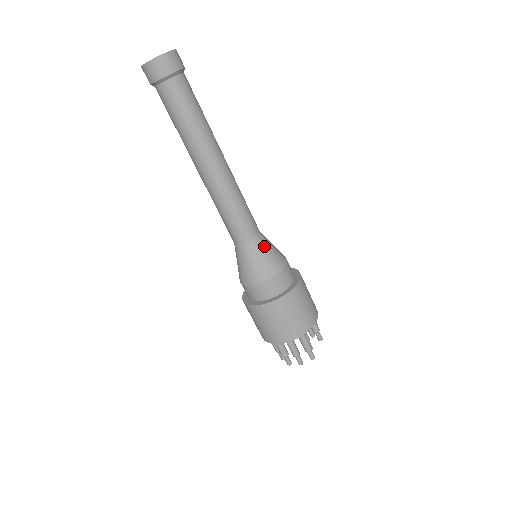
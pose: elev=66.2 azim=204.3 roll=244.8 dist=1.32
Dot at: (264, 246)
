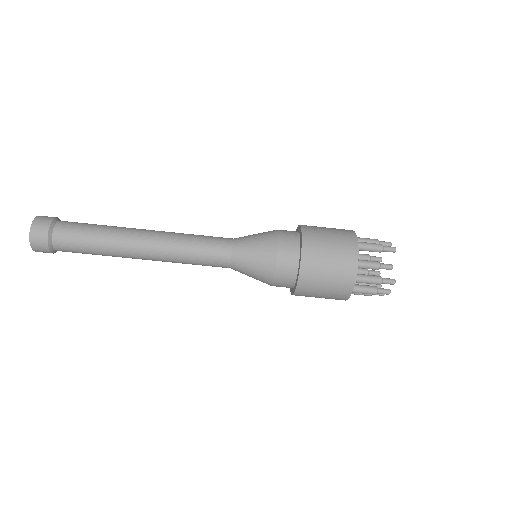
Dot at: (244, 256)
